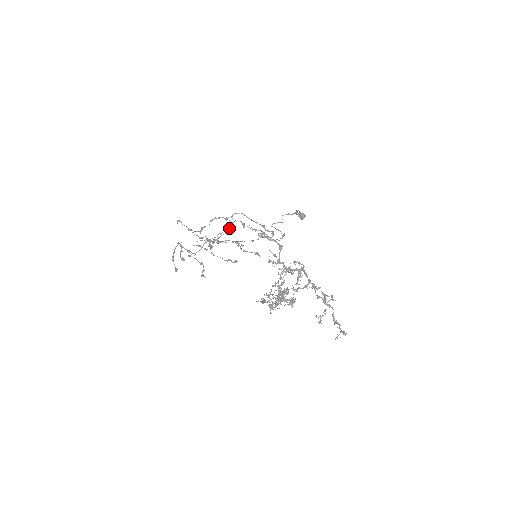
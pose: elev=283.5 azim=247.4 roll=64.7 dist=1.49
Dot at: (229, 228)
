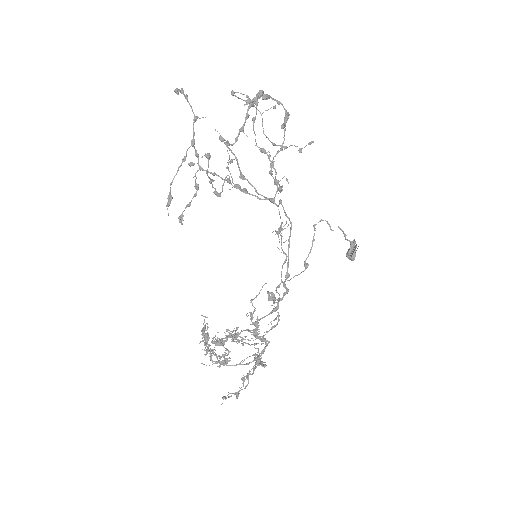
Dot at: (266, 198)
